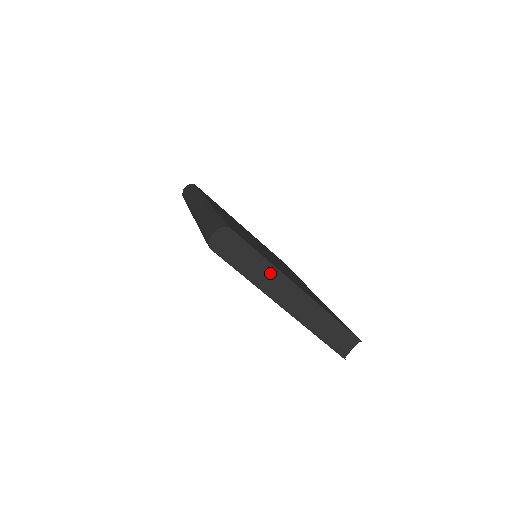
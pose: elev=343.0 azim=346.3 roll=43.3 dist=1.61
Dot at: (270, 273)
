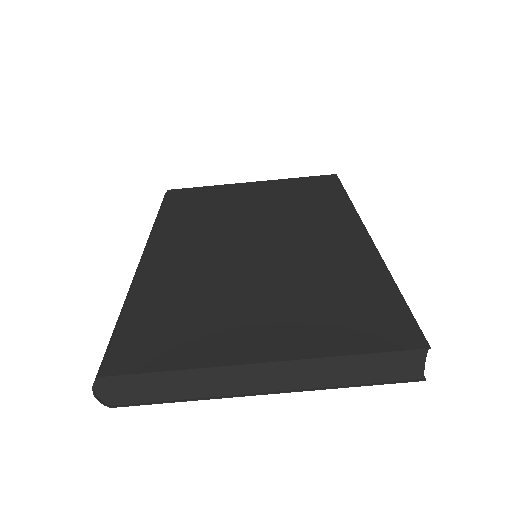
Dot at: (205, 376)
